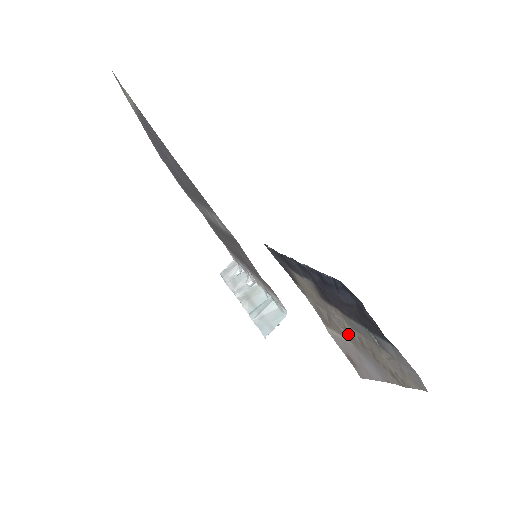
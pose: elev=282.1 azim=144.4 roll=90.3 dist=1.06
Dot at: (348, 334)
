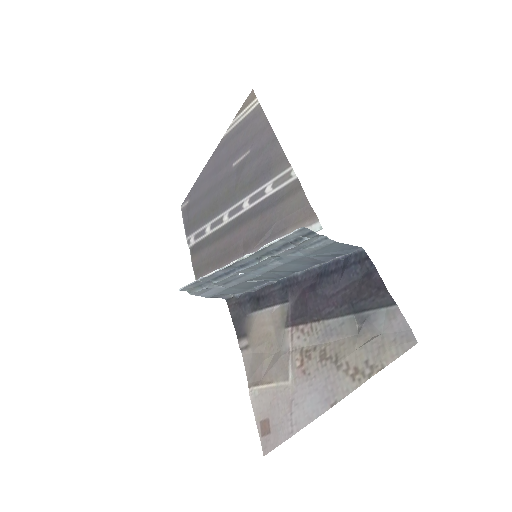
Dot at: (300, 362)
